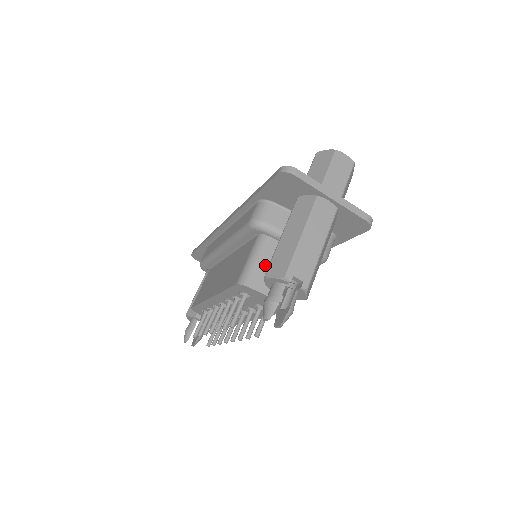
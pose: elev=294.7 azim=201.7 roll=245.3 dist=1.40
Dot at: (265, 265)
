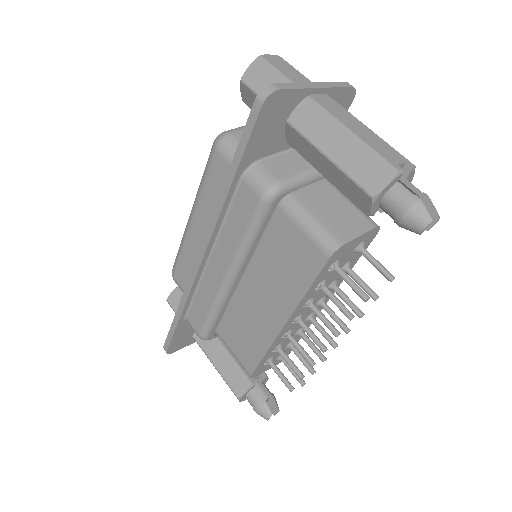
Dot at: (324, 216)
